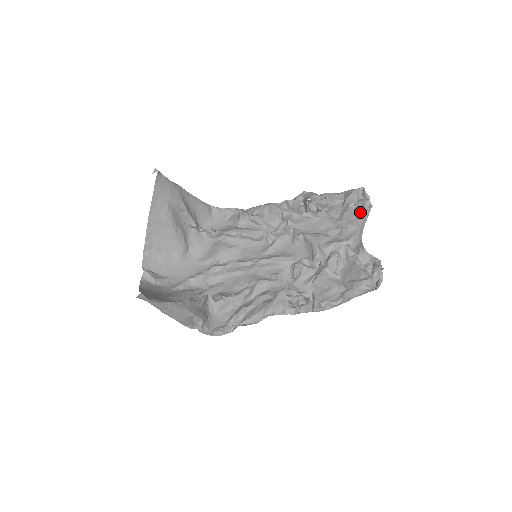
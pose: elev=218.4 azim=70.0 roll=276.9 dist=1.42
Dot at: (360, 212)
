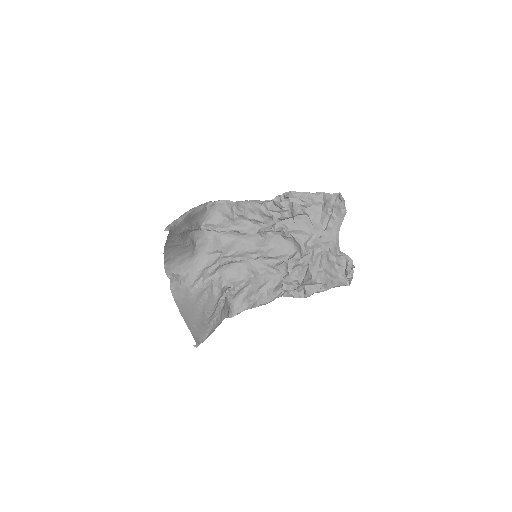
Dot at: (337, 214)
